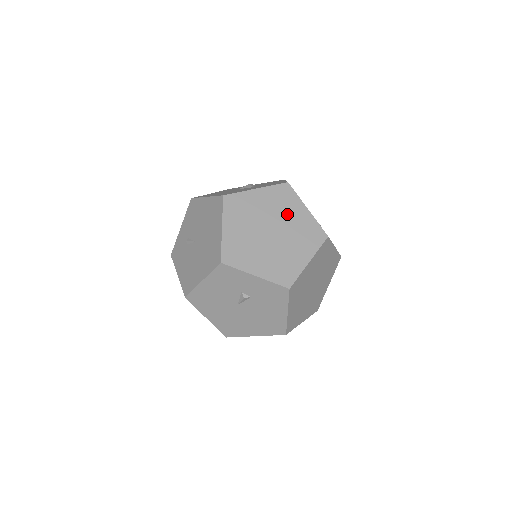
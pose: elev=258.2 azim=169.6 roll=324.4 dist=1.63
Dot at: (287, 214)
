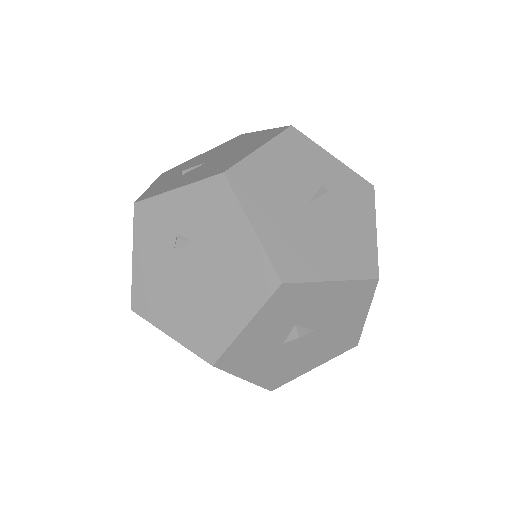
Dot at: occluded
